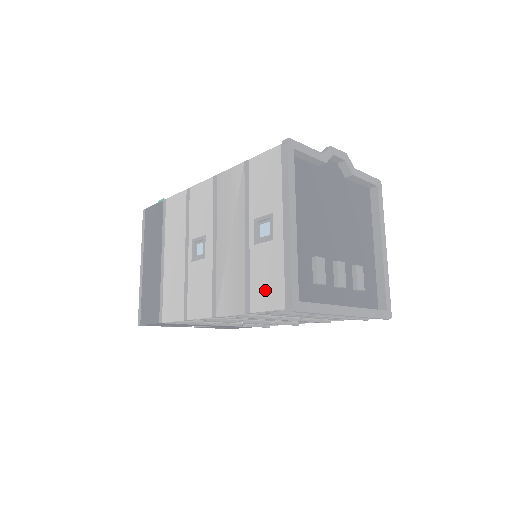
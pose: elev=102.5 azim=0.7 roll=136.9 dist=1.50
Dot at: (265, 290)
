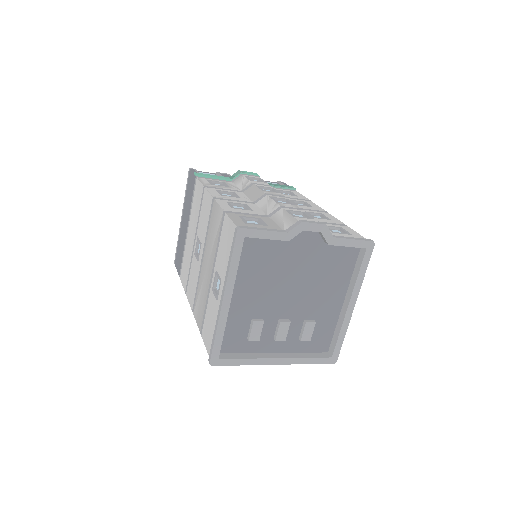
Dot at: (208, 331)
